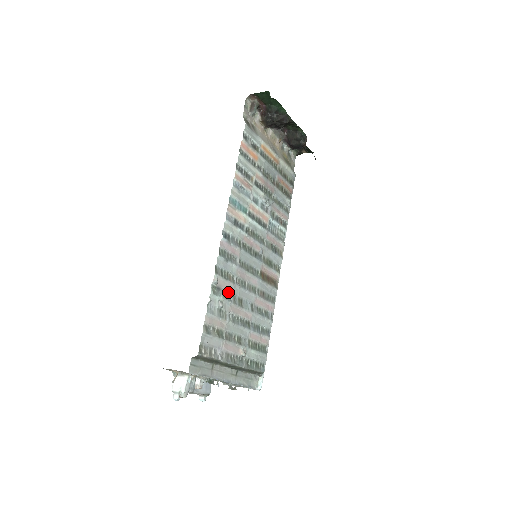
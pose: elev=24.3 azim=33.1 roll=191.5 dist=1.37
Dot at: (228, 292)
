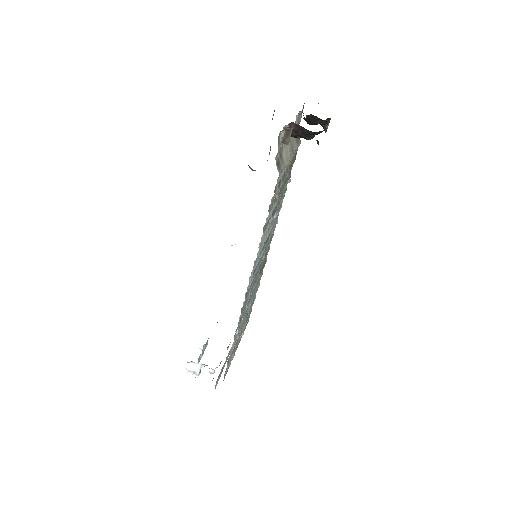
Dot at: occluded
